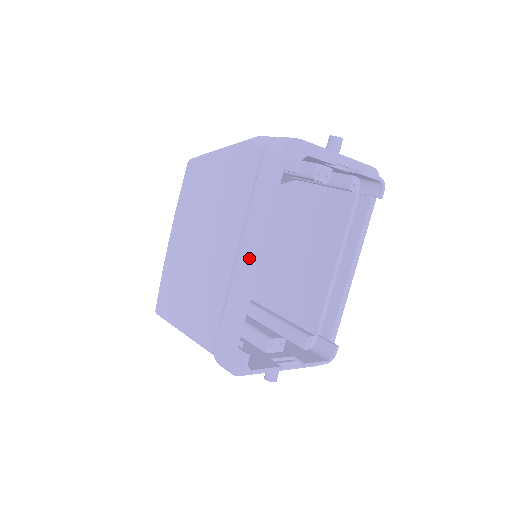
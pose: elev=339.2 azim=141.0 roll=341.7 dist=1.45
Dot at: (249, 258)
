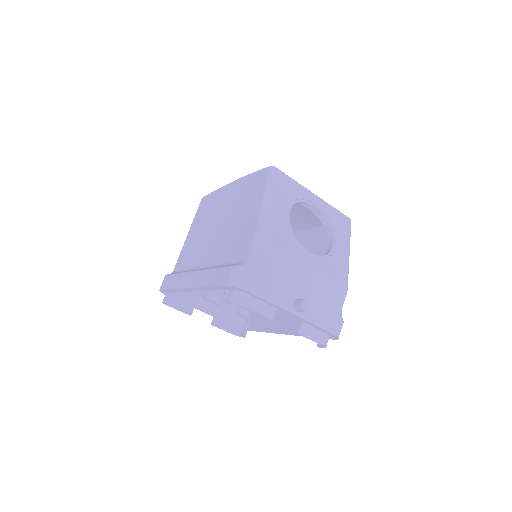
Dot at: (190, 284)
